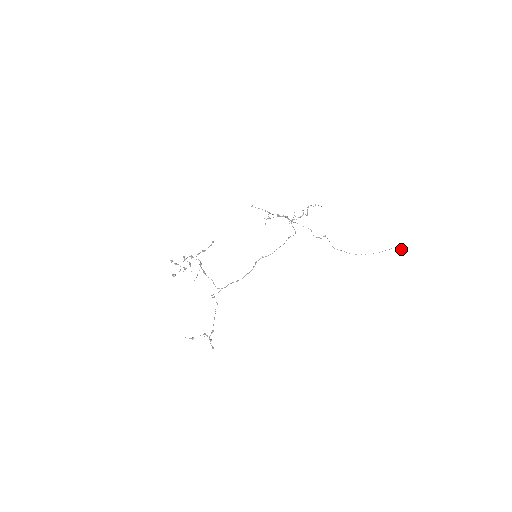
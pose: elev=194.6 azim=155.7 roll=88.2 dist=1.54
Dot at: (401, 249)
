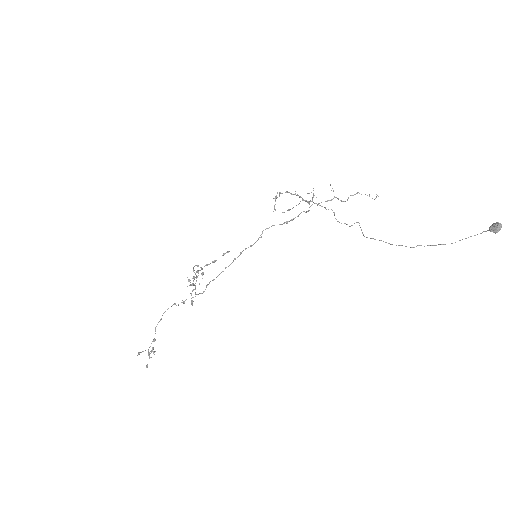
Dot at: (497, 225)
